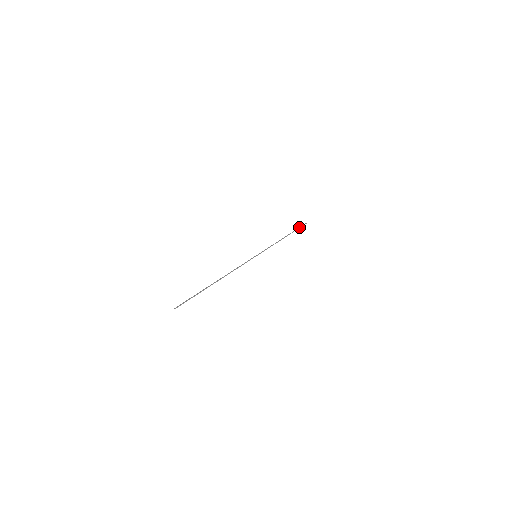
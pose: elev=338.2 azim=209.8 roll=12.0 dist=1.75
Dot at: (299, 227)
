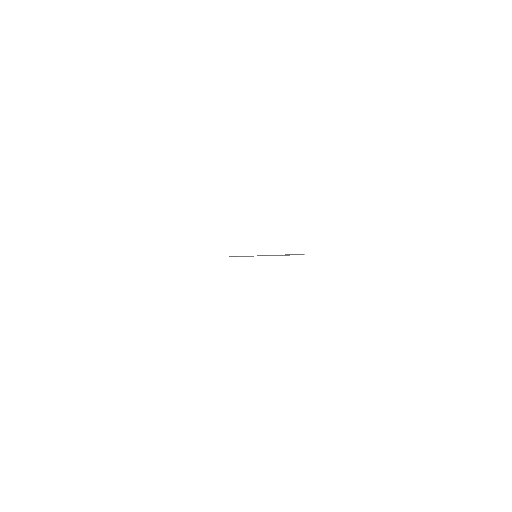
Dot at: (232, 256)
